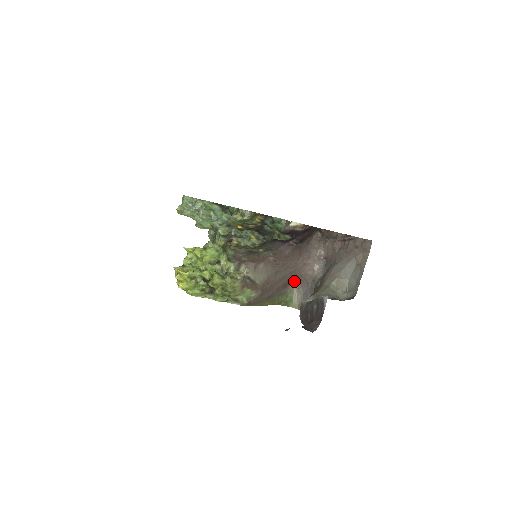
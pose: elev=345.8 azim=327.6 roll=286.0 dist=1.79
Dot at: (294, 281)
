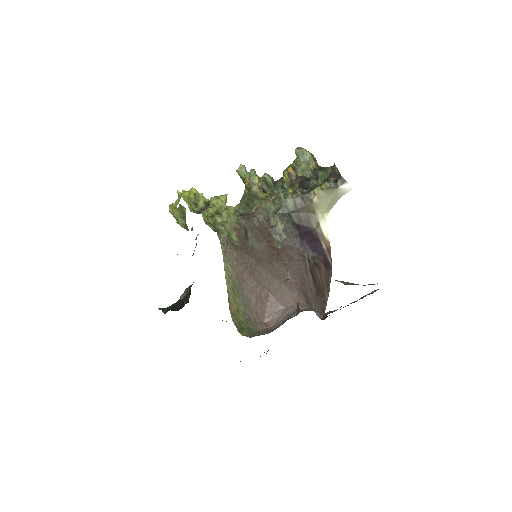
Dot at: (266, 323)
